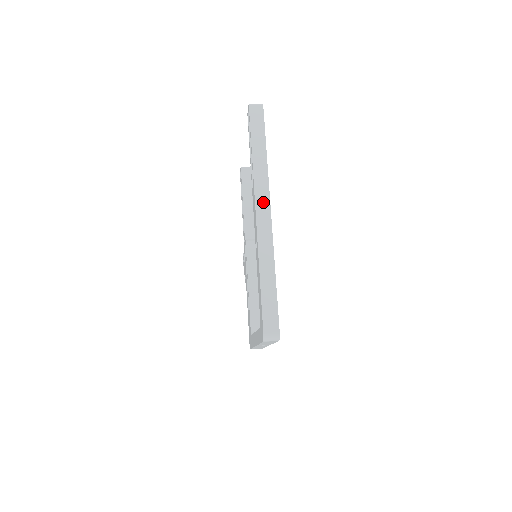
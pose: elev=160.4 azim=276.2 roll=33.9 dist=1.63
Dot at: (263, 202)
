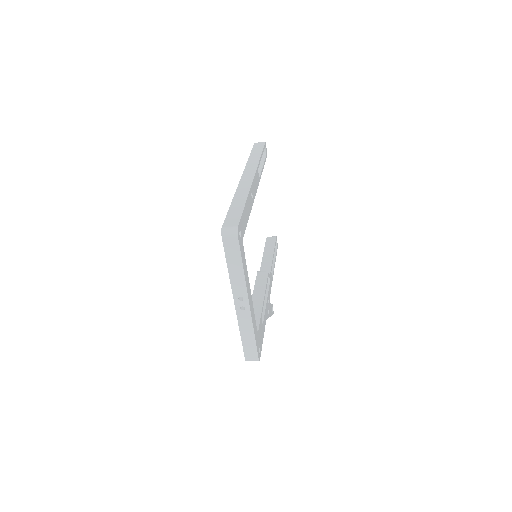
Dot at: (249, 173)
